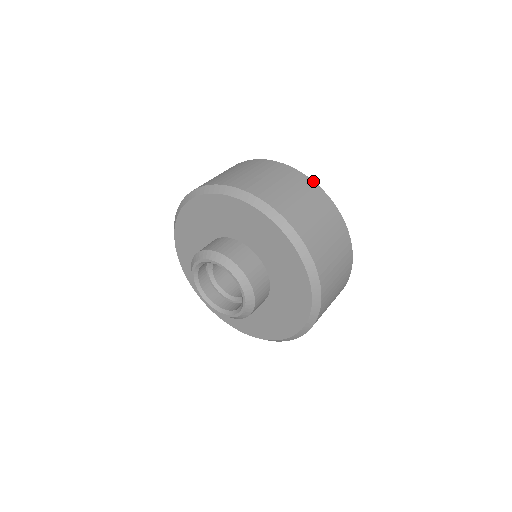
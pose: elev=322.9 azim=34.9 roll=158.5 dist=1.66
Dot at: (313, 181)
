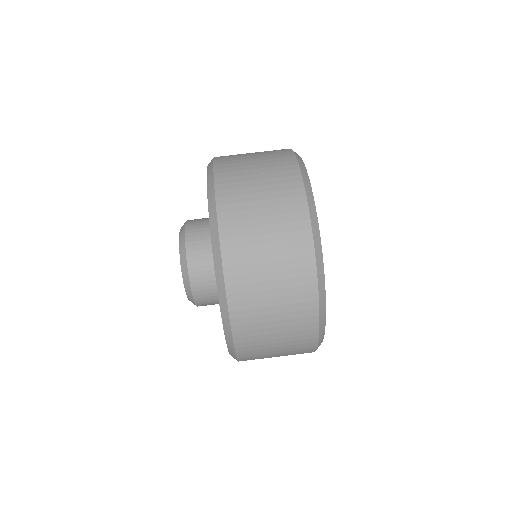
Dot at: (317, 277)
